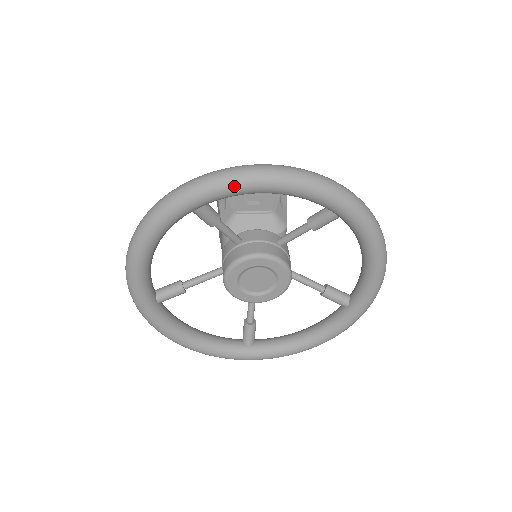
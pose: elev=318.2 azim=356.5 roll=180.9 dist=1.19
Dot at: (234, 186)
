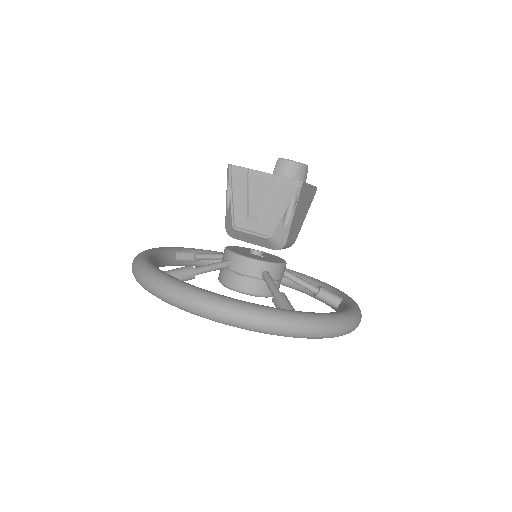
Dot at: (179, 308)
